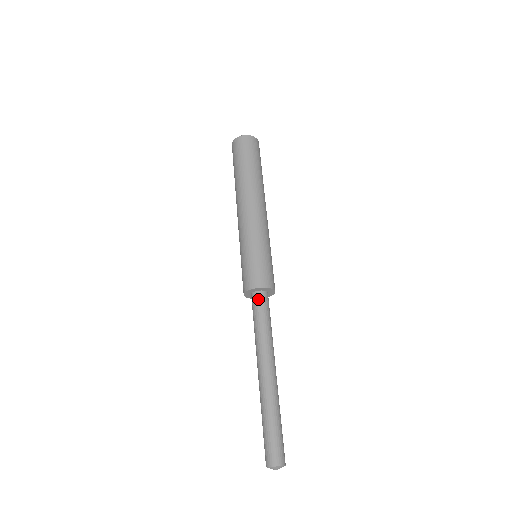
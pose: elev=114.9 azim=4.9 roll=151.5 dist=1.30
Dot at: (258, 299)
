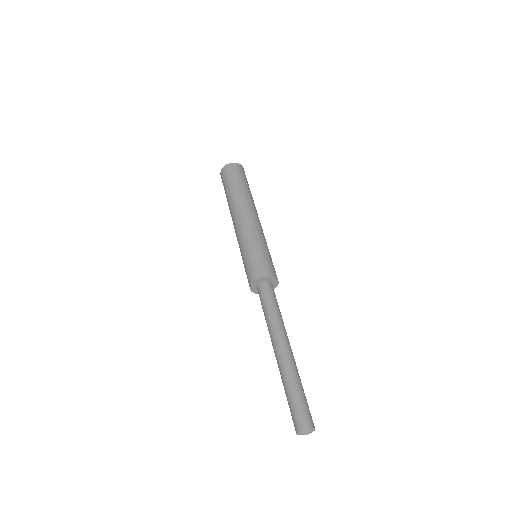
Dot at: (260, 291)
